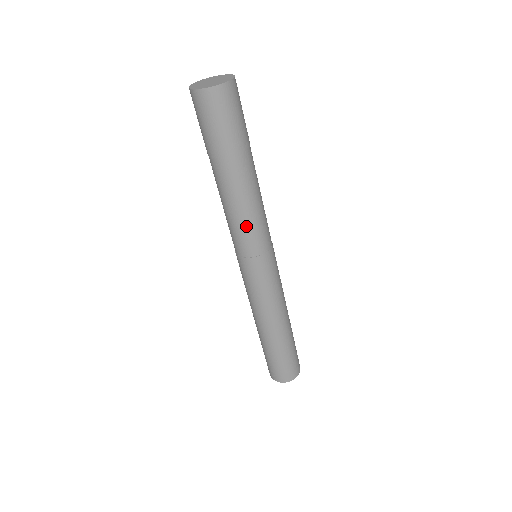
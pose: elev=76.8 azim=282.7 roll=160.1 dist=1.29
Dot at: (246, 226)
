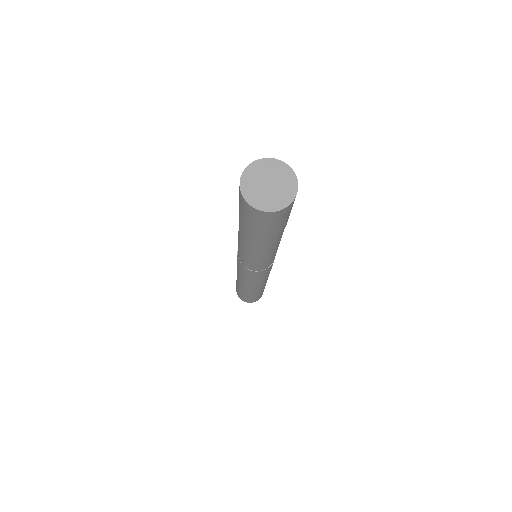
Dot at: (257, 262)
